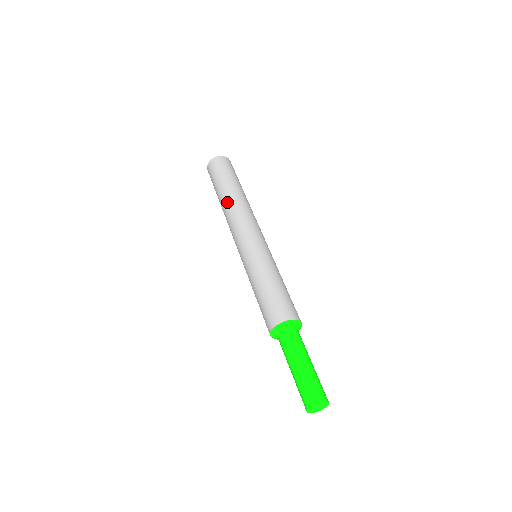
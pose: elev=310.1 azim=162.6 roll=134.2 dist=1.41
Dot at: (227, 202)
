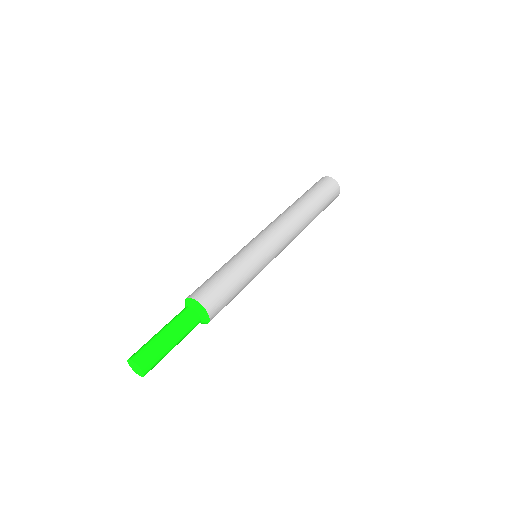
Dot at: occluded
